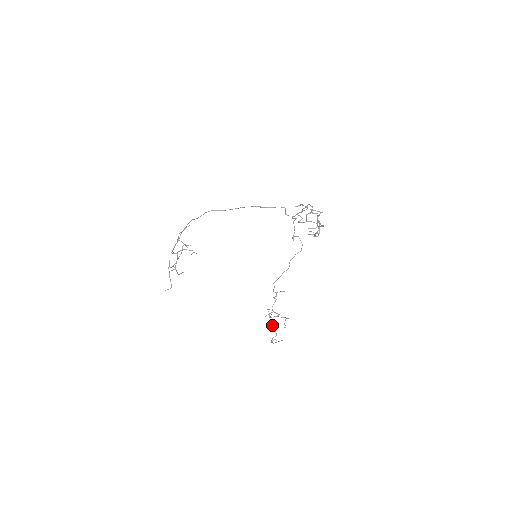
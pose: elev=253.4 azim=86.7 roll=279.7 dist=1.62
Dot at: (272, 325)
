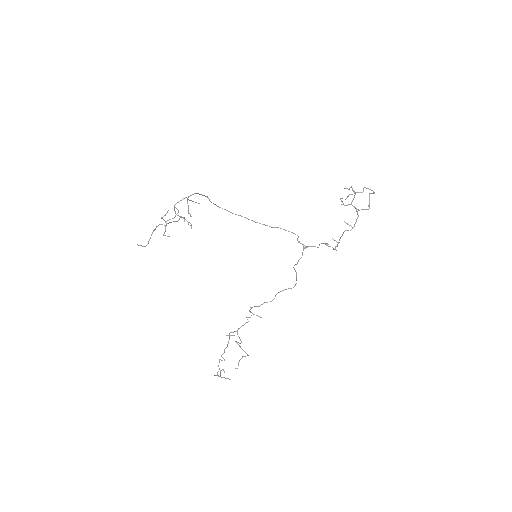
Dot at: occluded
